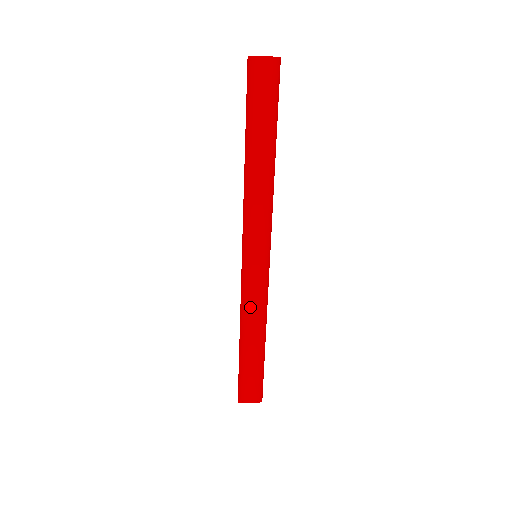
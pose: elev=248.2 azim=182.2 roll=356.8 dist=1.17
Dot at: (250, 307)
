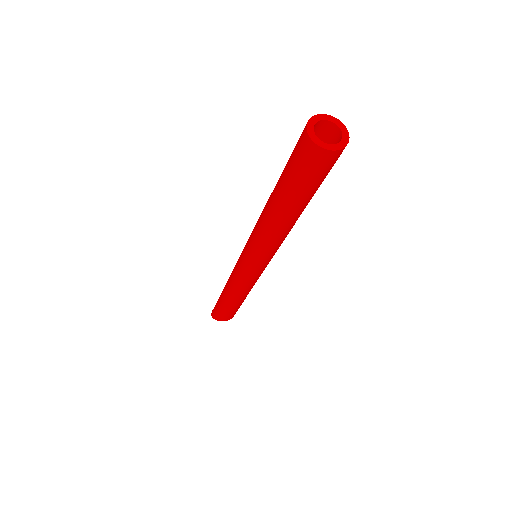
Dot at: (250, 288)
